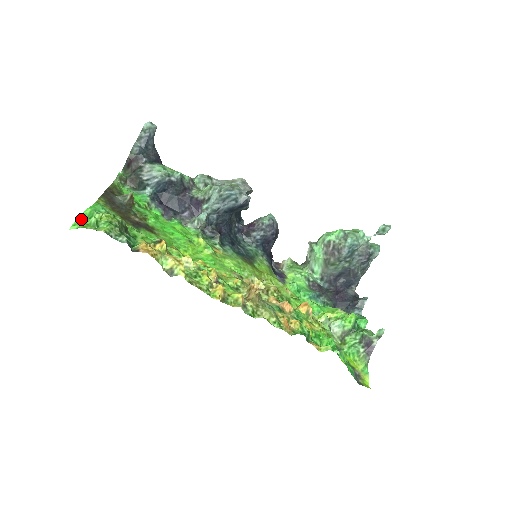
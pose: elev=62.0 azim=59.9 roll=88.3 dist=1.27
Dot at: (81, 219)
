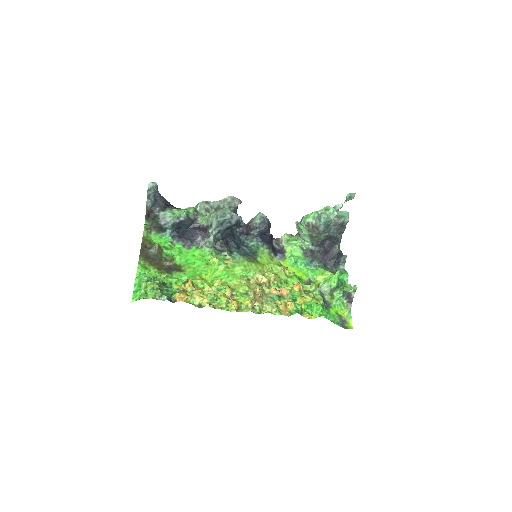
Dot at: (135, 288)
